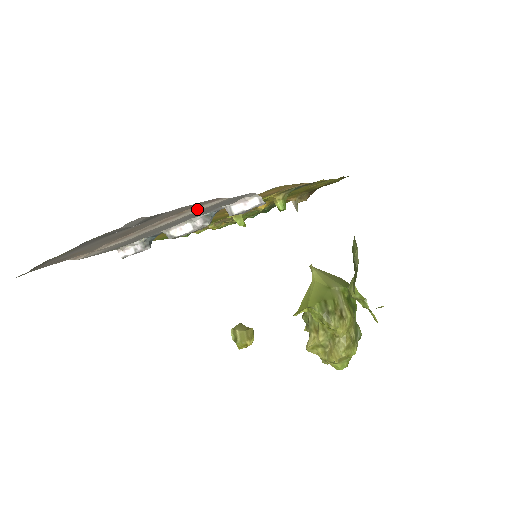
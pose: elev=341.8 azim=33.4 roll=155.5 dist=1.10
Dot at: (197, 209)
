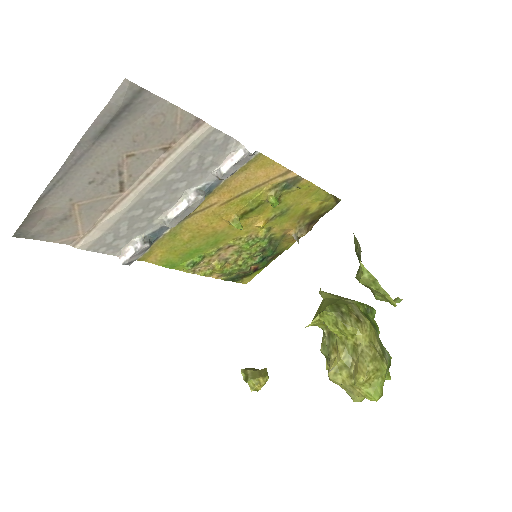
Dot at: (185, 144)
